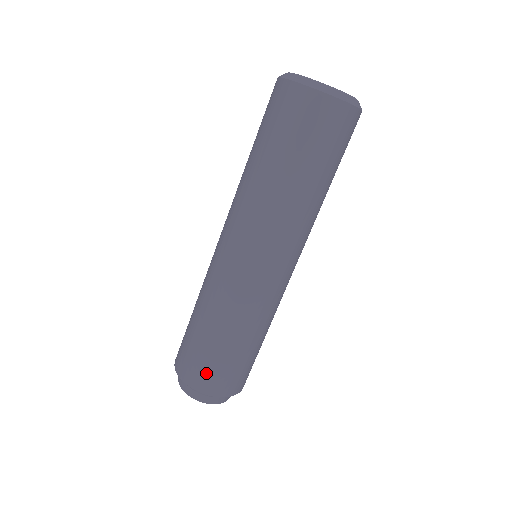
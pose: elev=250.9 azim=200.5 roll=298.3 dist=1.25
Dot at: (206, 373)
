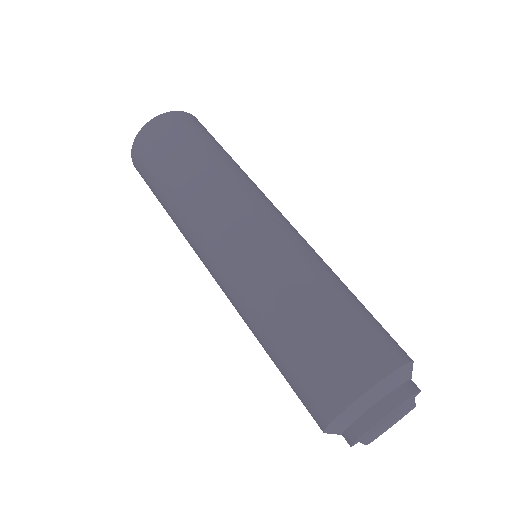
Dot at: (319, 381)
